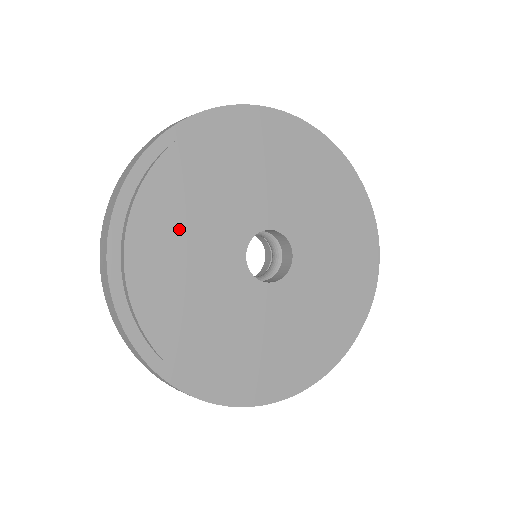
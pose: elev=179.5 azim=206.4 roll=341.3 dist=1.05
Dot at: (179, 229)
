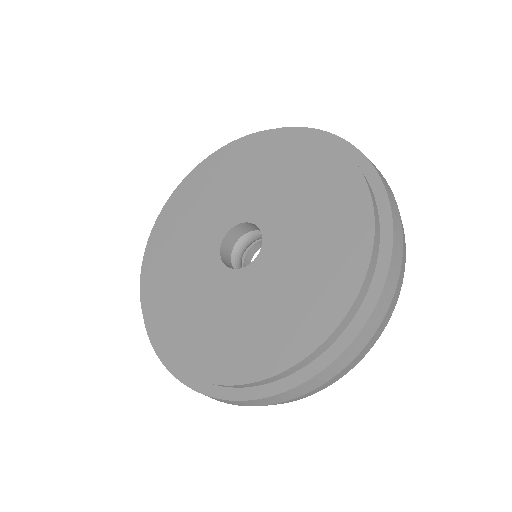
Dot at: (171, 287)
